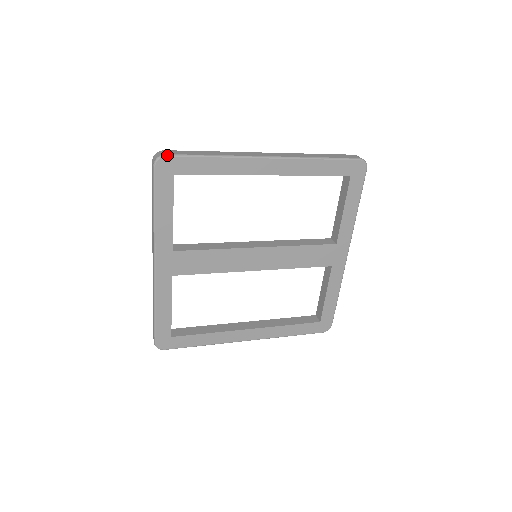
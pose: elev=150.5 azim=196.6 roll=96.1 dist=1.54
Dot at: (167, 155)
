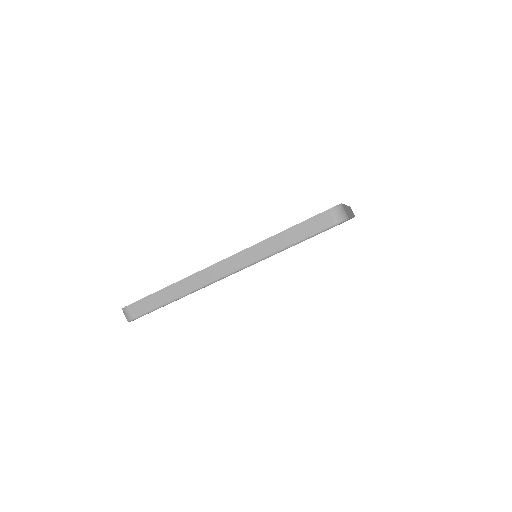
Dot at: (134, 319)
